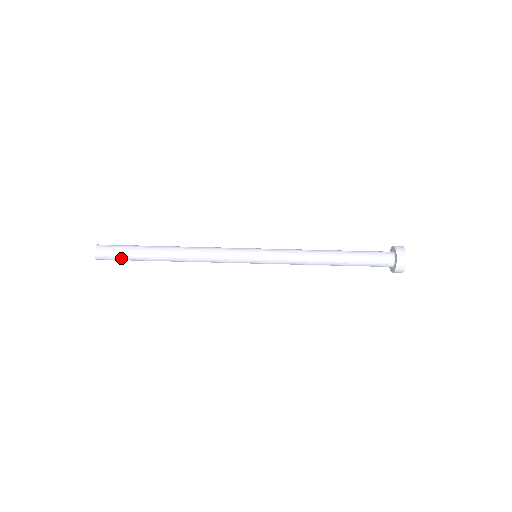
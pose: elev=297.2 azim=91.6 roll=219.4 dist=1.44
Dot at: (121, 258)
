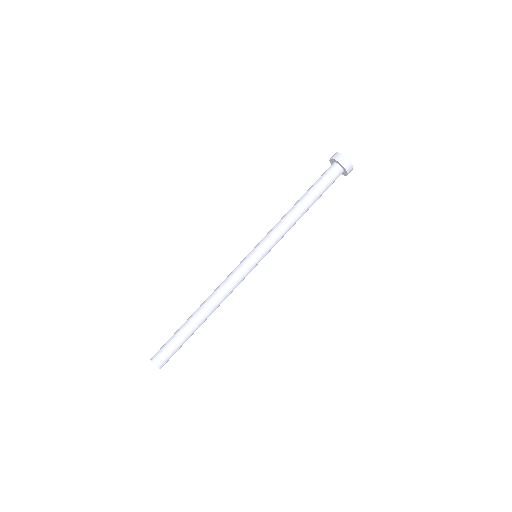
Dot at: (176, 350)
